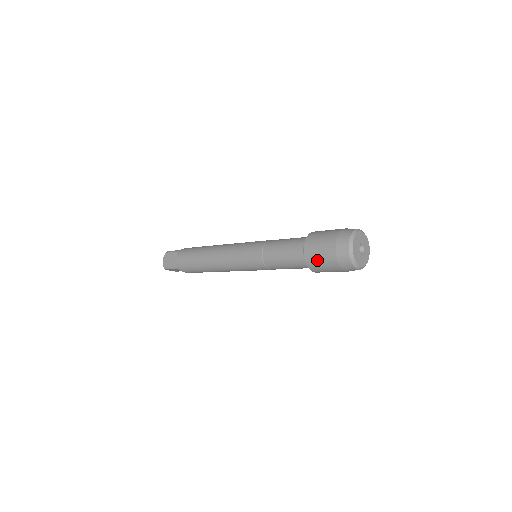
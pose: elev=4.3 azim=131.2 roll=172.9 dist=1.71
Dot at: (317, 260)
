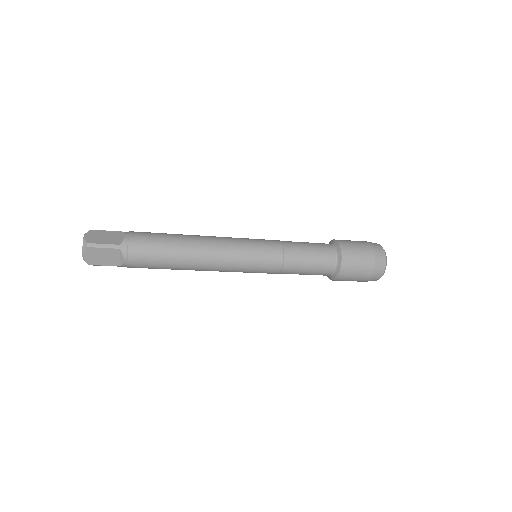
Dot at: (355, 255)
